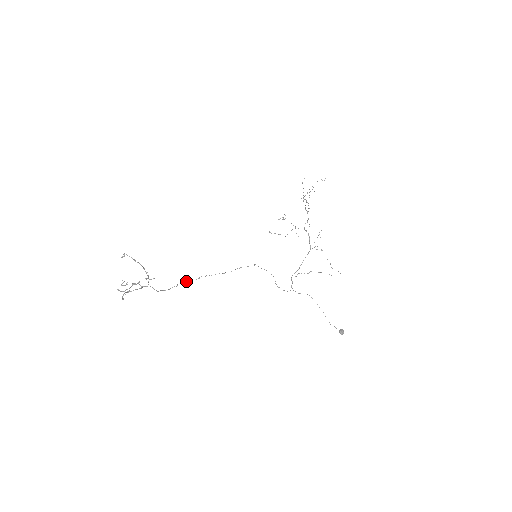
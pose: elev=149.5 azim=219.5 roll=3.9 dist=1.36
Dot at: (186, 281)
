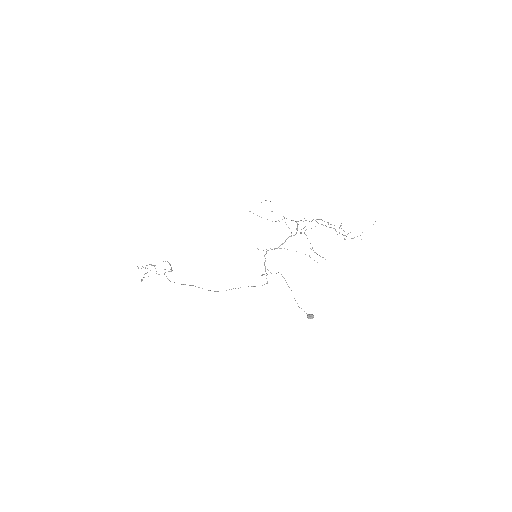
Dot at: occluded
